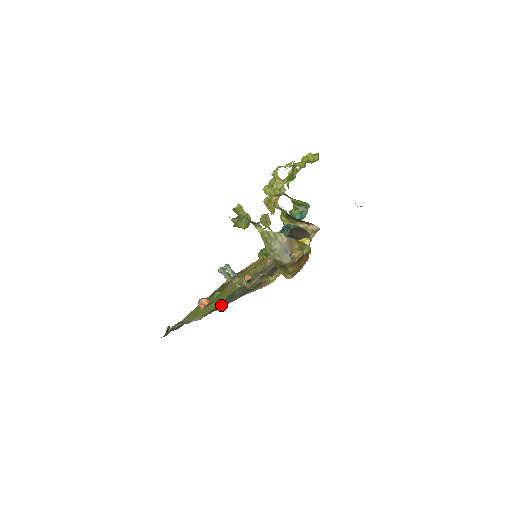
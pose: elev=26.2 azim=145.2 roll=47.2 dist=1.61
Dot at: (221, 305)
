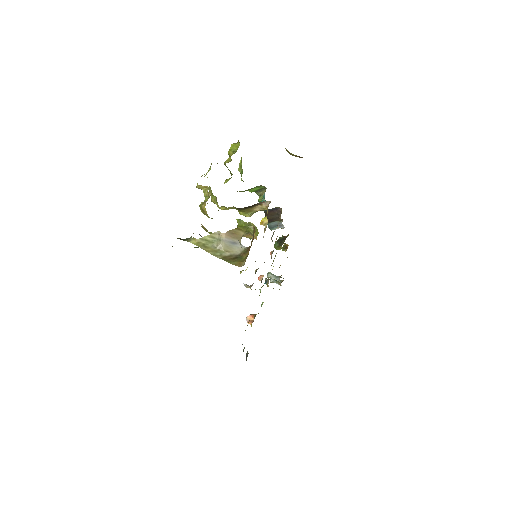
Dot at: occluded
